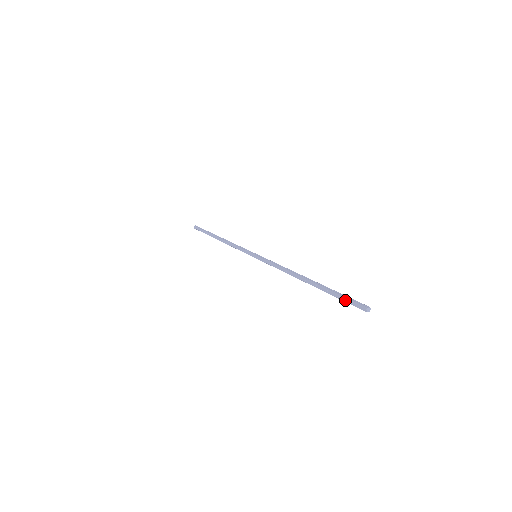
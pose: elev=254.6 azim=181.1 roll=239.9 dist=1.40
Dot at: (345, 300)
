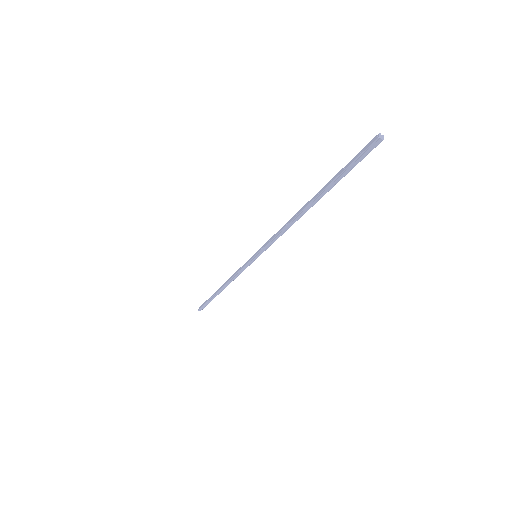
Dot at: (351, 161)
